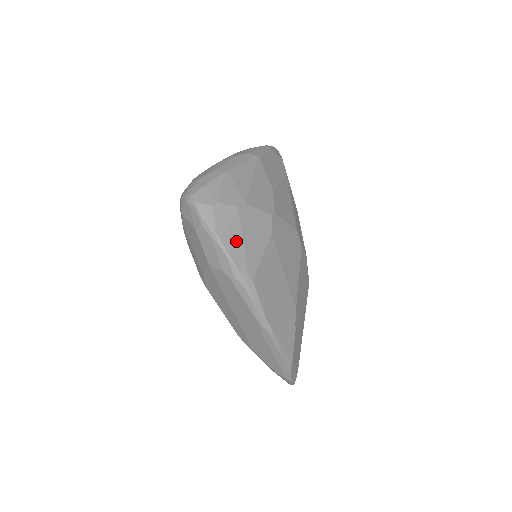
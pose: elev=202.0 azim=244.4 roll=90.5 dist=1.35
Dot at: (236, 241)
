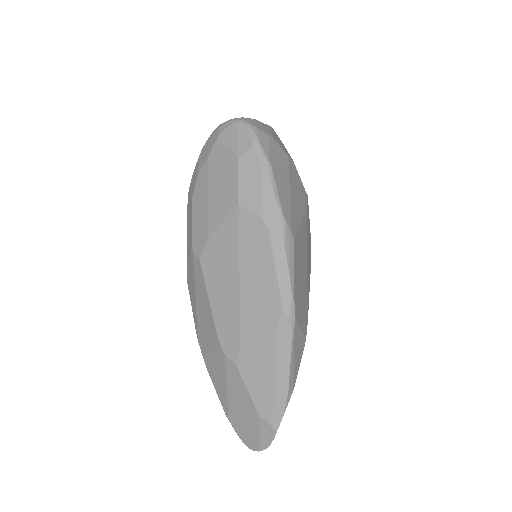
Dot at: (284, 186)
